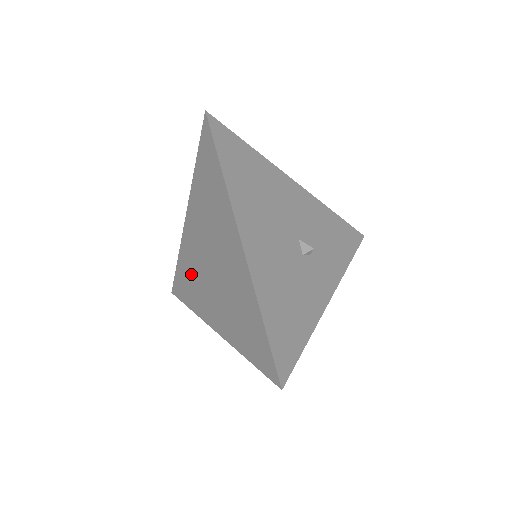
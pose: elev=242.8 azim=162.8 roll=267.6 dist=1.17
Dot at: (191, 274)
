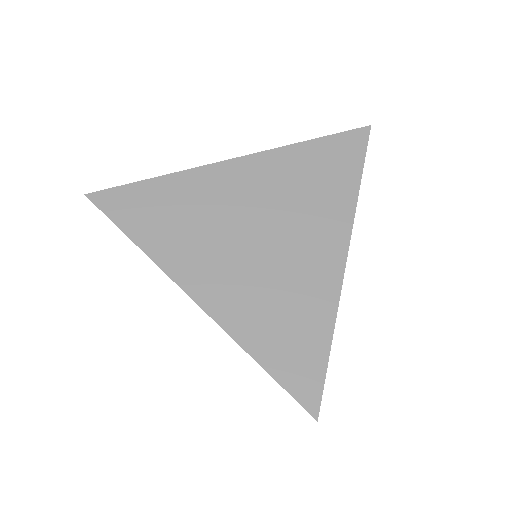
Dot at: (186, 213)
